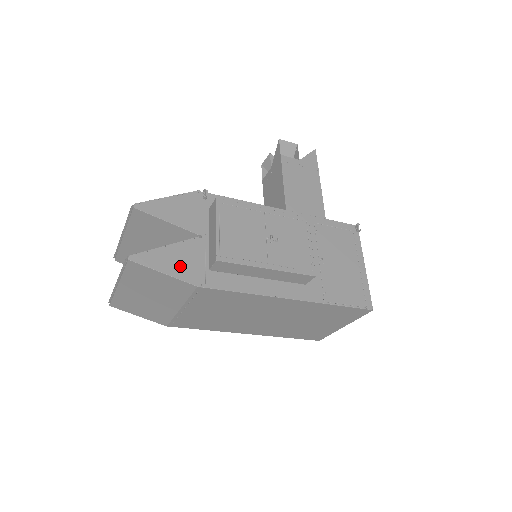
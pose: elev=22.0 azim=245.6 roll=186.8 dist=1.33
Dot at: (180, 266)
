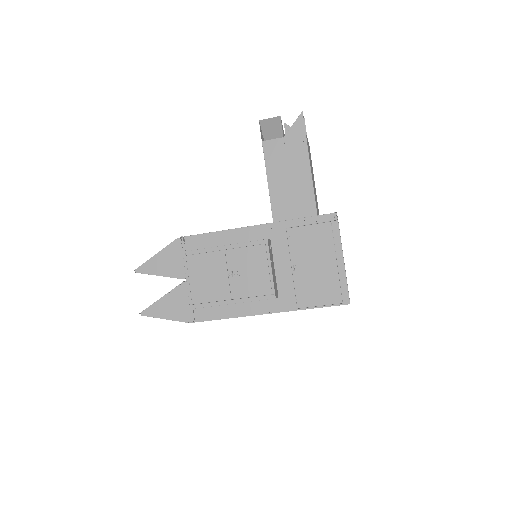
Dot at: (175, 310)
